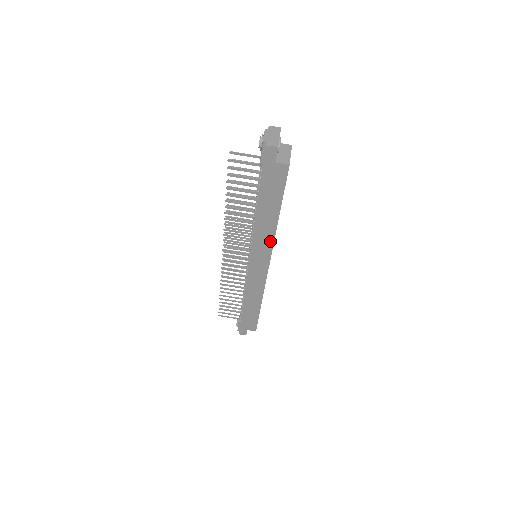
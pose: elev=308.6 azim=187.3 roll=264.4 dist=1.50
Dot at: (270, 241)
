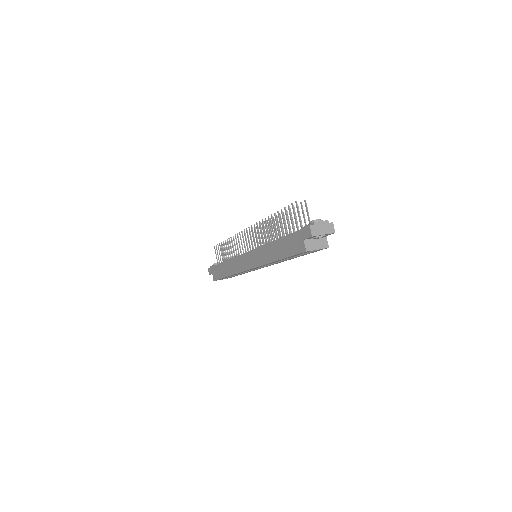
Dot at: (263, 262)
